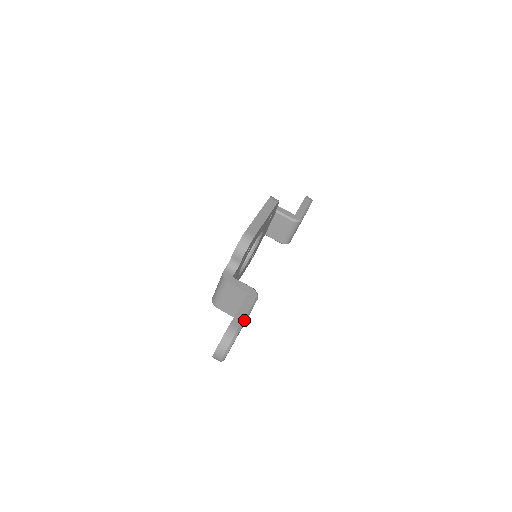
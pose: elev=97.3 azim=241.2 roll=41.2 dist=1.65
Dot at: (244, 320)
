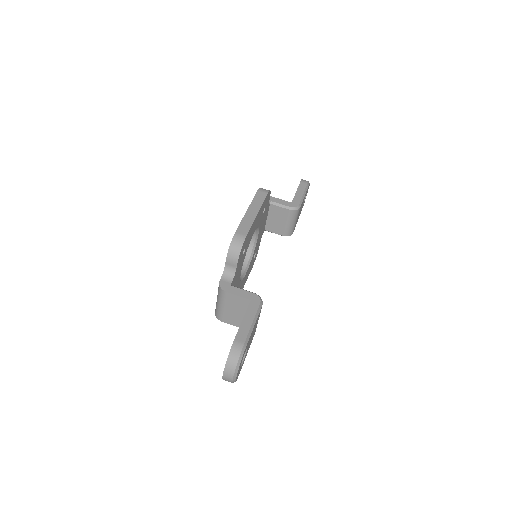
Dot at: (250, 332)
